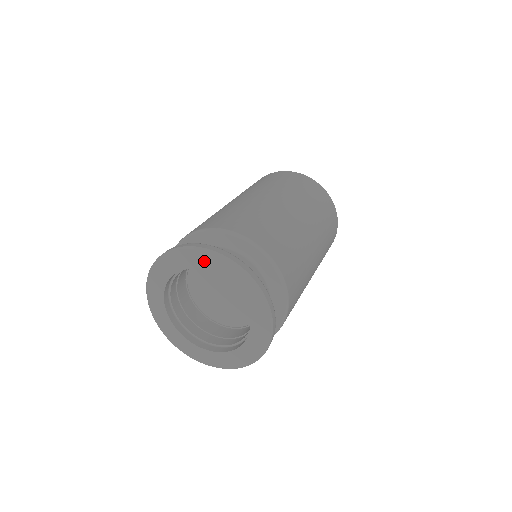
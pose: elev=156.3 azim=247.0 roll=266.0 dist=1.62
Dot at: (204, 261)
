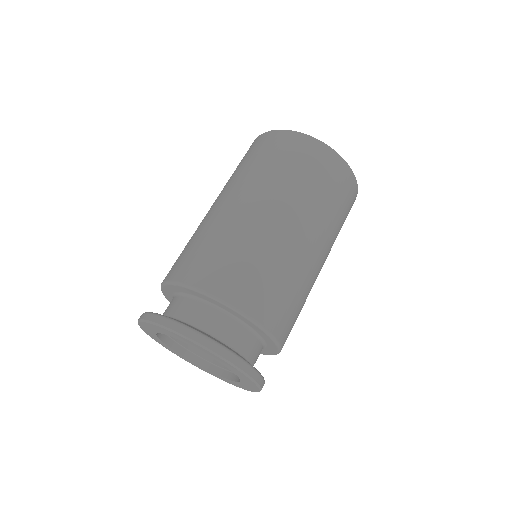
Dot at: (185, 341)
